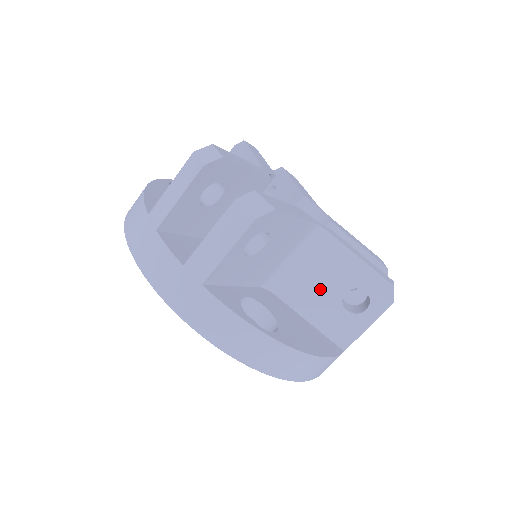
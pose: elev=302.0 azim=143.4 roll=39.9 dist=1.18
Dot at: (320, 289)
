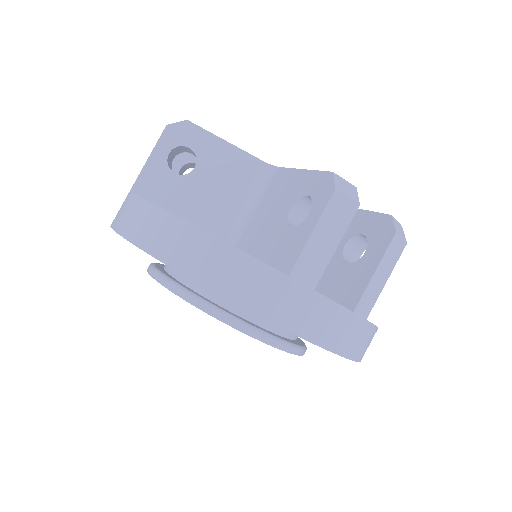
Dot at: (270, 220)
